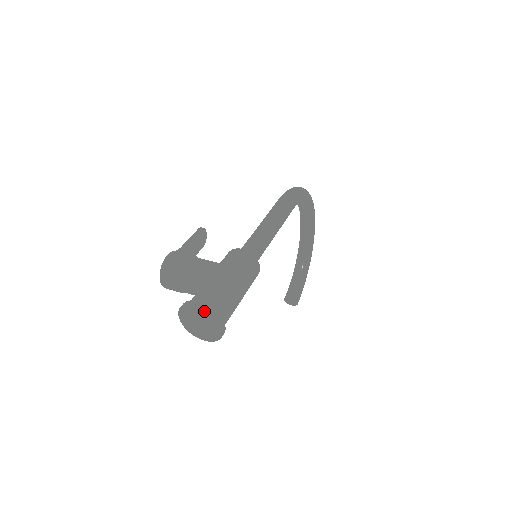
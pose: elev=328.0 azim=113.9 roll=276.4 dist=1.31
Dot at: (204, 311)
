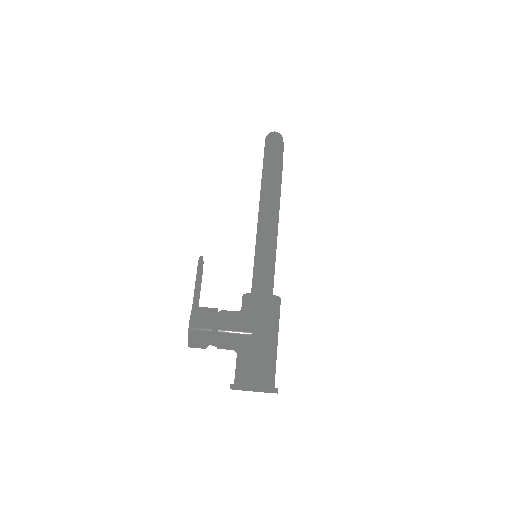
Dot at: (260, 391)
